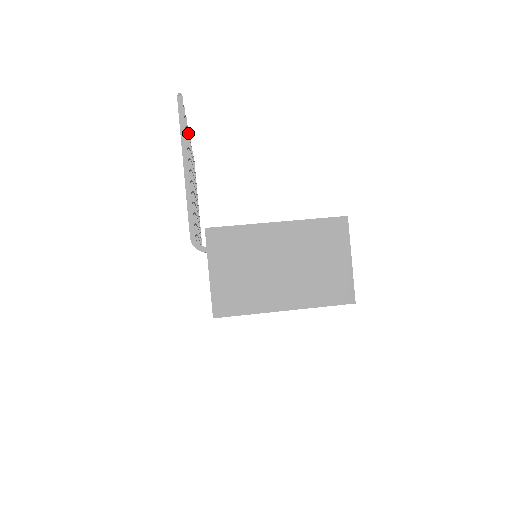
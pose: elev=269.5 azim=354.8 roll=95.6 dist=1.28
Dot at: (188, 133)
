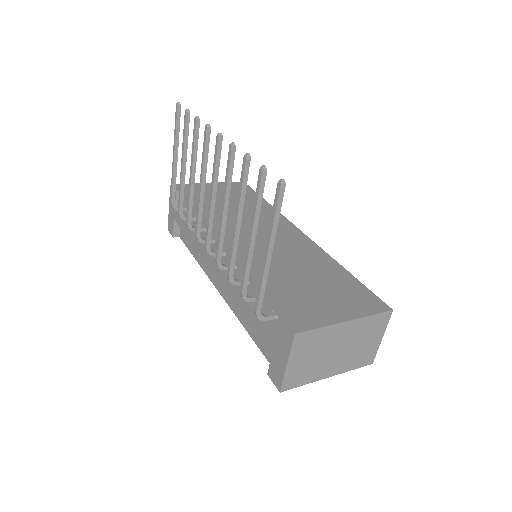
Dot at: (234, 154)
